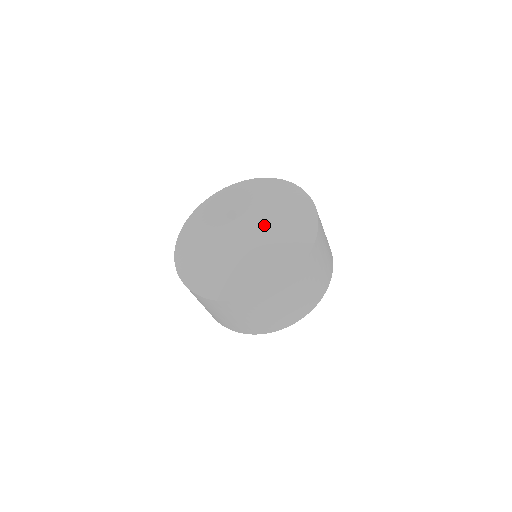
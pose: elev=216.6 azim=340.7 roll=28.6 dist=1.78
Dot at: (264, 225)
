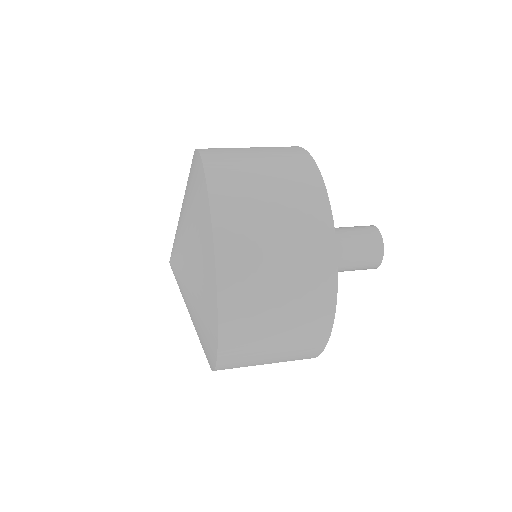
Dot at: (183, 261)
